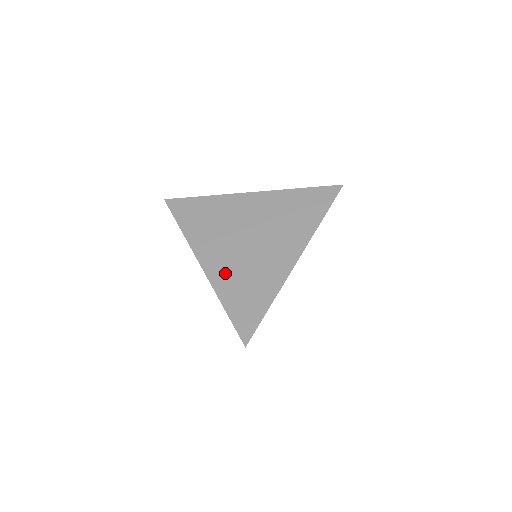
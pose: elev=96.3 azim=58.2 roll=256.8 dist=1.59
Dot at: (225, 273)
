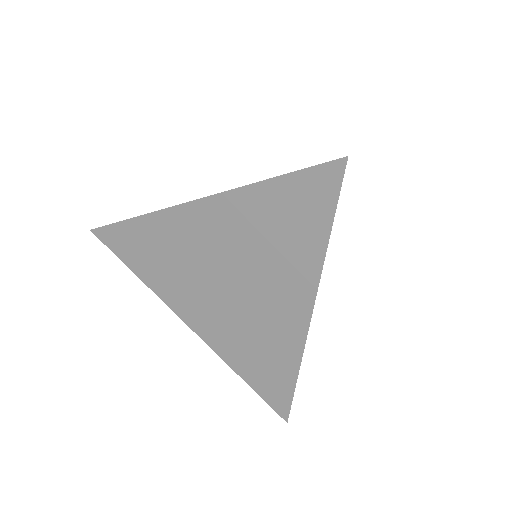
Dot at: (222, 336)
